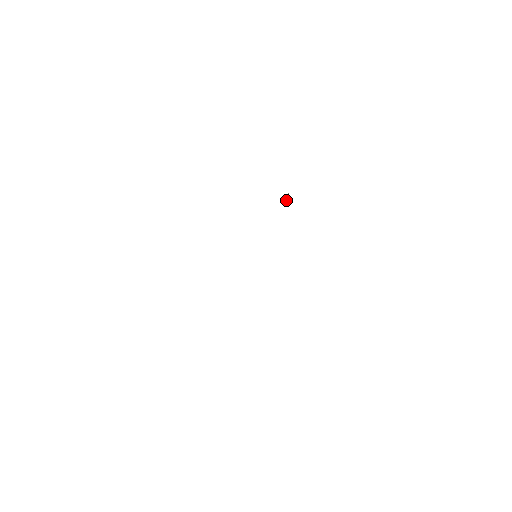
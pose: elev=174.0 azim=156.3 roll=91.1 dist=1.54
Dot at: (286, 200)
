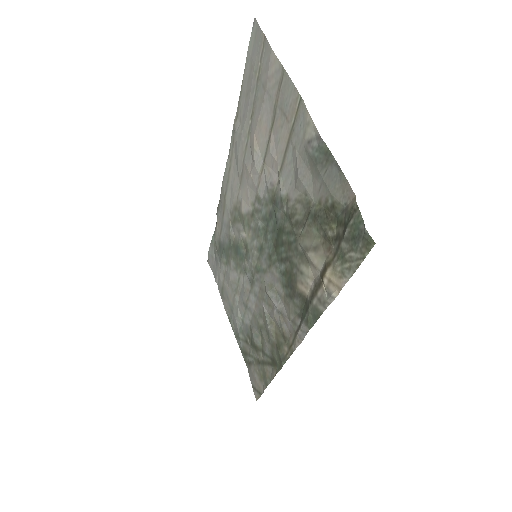
Dot at: (217, 251)
